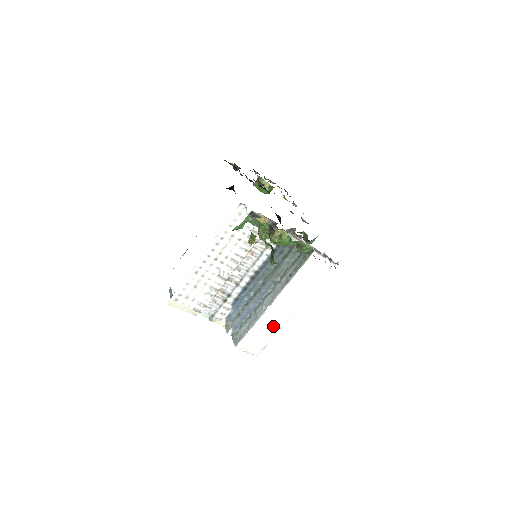
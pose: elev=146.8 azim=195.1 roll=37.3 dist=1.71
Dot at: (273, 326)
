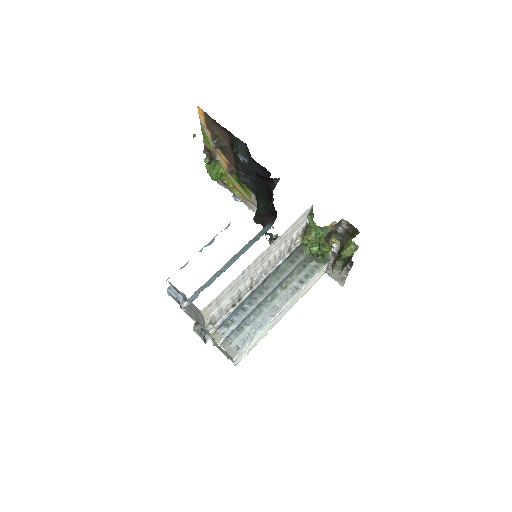
Dot at: (264, 333)
